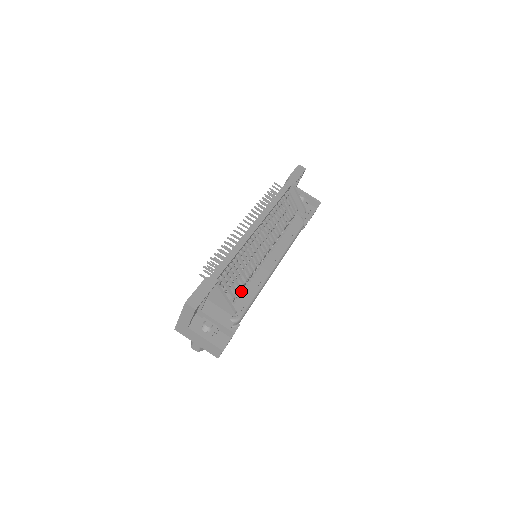
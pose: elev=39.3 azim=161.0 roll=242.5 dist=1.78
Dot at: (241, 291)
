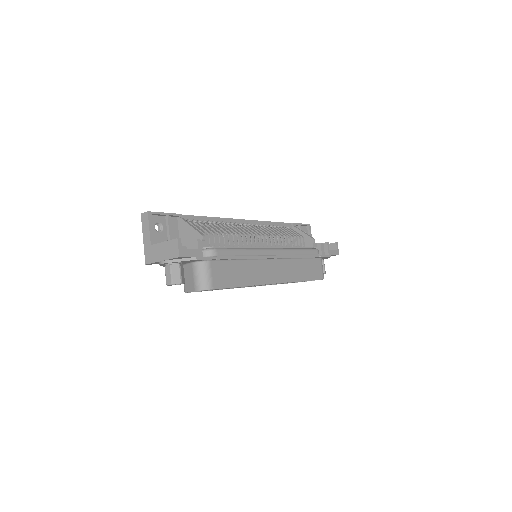
Dot at: occluded
